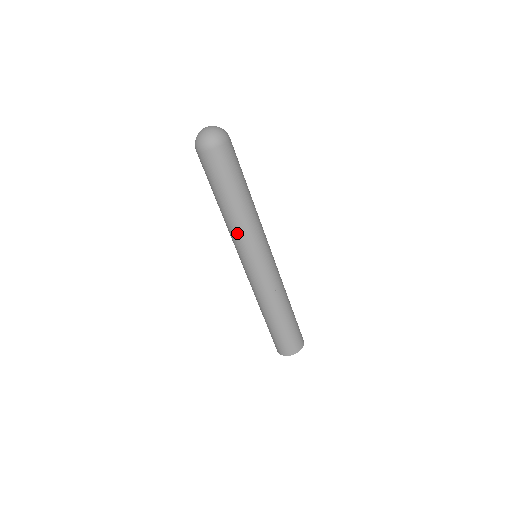
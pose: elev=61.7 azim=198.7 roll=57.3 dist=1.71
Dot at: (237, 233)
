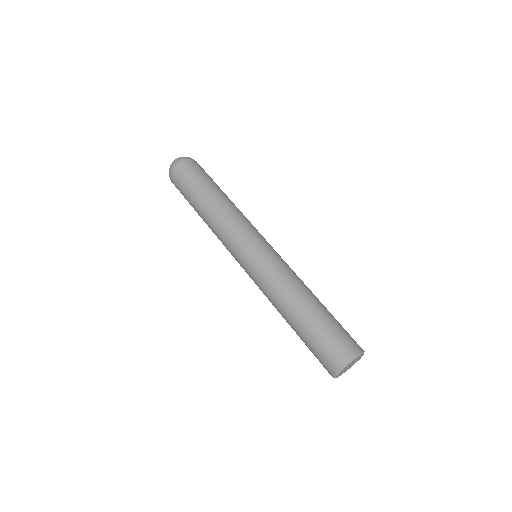
Dot at: (230, 219)
